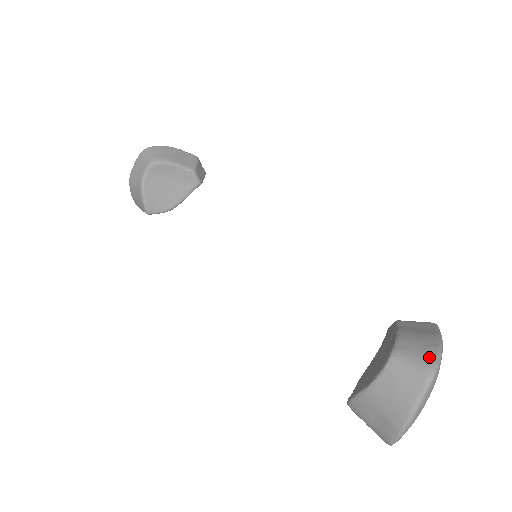
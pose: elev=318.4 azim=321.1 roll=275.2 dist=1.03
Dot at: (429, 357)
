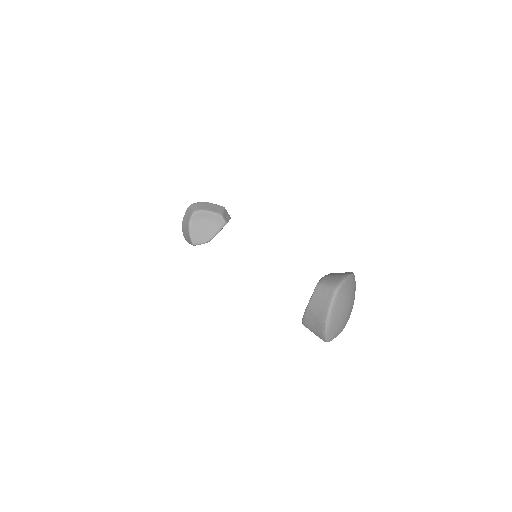
Dot at: (337, 281)
